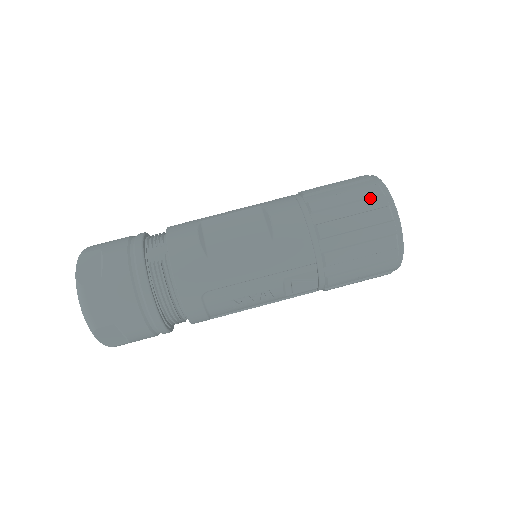
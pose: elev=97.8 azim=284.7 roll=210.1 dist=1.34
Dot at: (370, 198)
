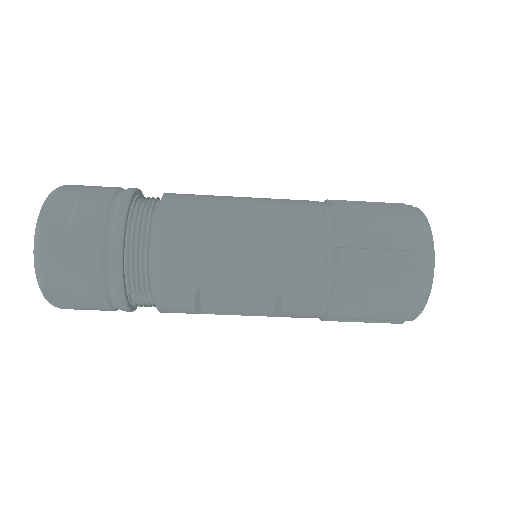
Dot at: (393, 319)
